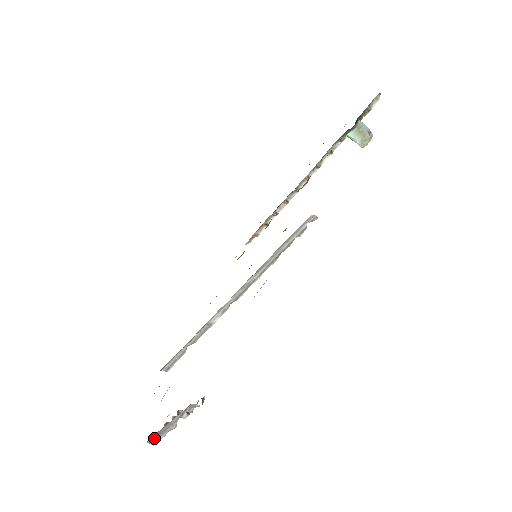
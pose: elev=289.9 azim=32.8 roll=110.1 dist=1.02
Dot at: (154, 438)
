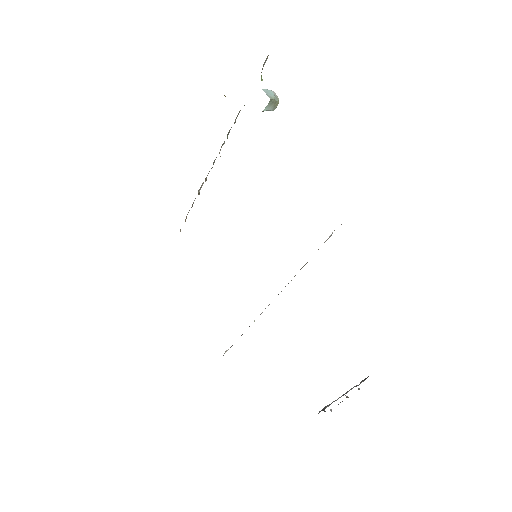
Dot at: occluded
